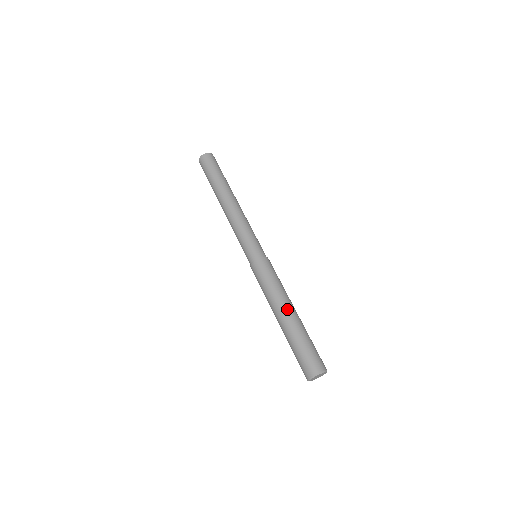
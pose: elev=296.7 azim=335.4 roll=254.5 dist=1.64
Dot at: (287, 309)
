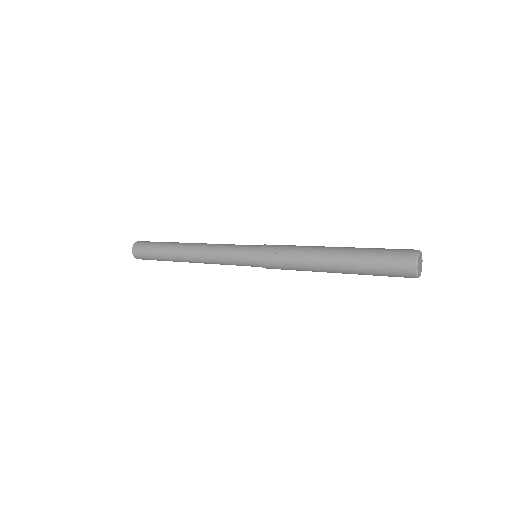
Dot at: occluded
